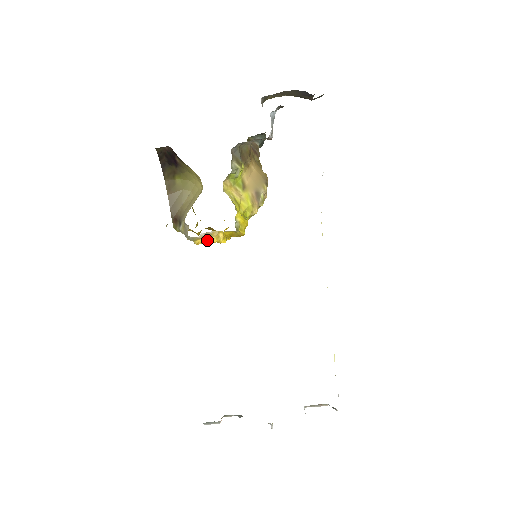
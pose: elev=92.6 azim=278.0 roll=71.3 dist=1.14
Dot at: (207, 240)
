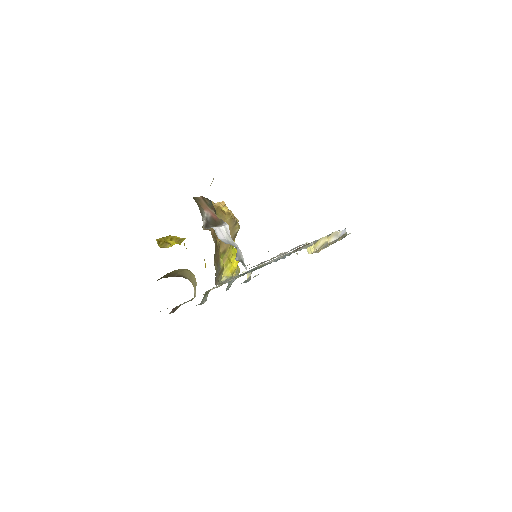
Dot at: occluded
